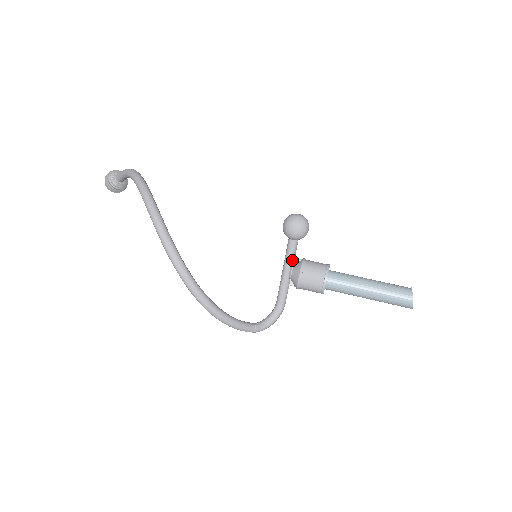
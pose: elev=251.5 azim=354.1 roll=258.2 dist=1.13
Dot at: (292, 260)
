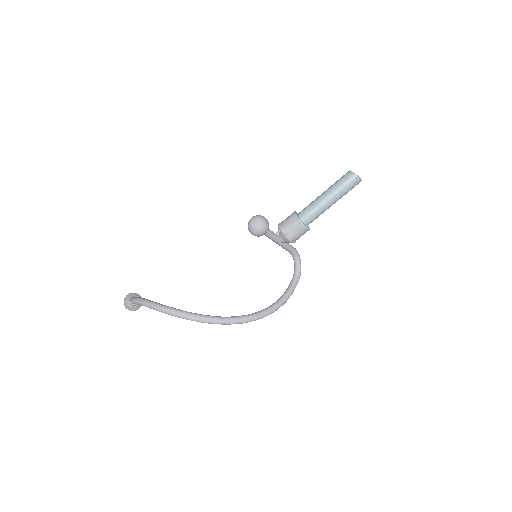
Dot at: (276, 237)
